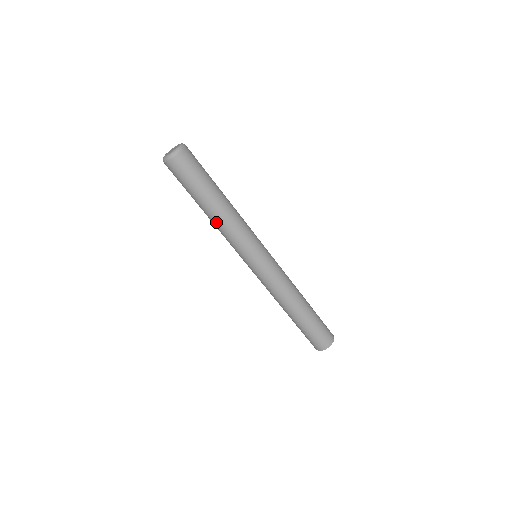
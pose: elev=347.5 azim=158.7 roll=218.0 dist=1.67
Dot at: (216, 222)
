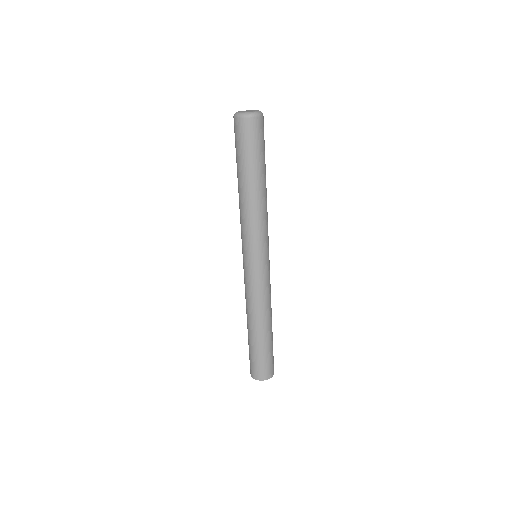
Dot at: (255, 202)
